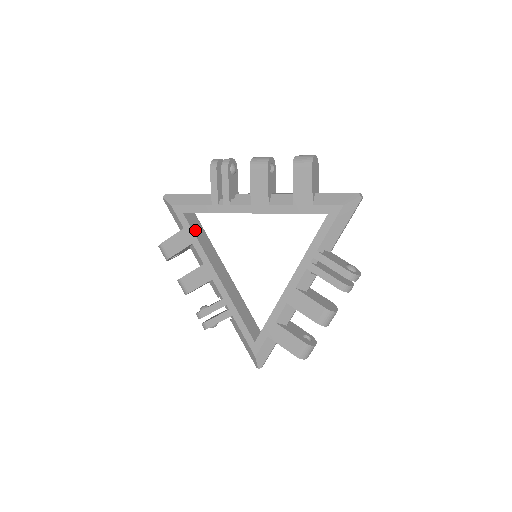
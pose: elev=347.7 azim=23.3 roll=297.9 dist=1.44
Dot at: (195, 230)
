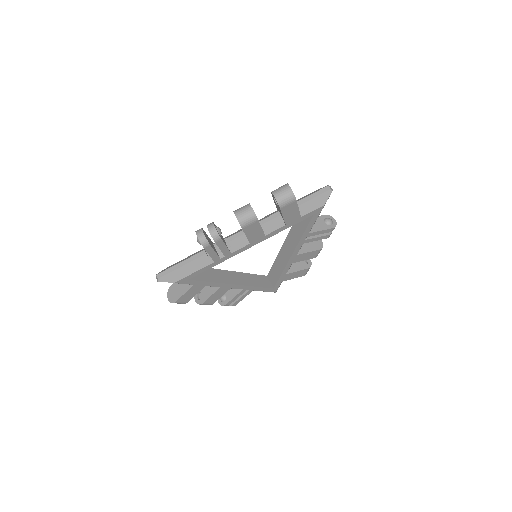
Dot at: (201, 278)
